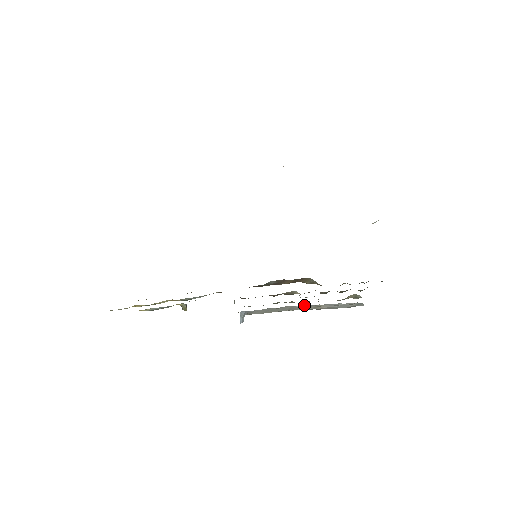
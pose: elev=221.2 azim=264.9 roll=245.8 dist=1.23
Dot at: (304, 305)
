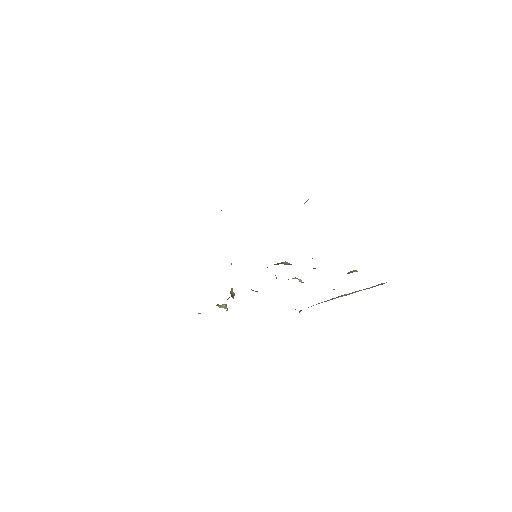
Dot at: (343, 295)
